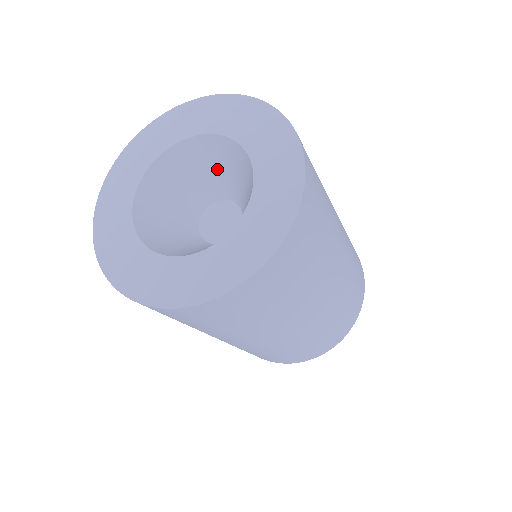
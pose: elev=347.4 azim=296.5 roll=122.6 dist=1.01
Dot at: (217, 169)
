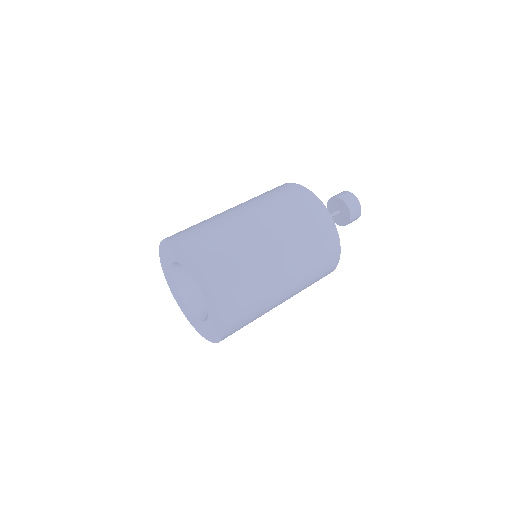
Dot at: occluded
